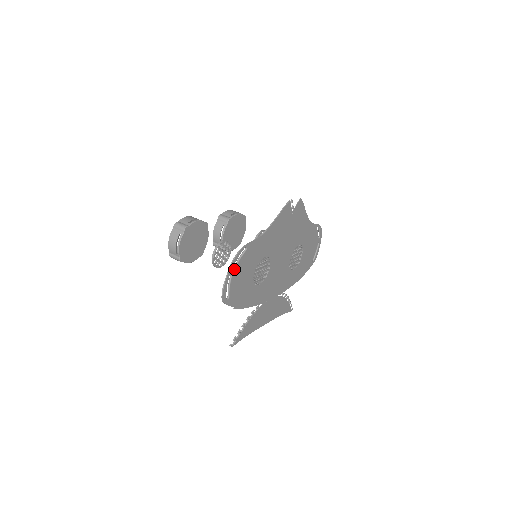
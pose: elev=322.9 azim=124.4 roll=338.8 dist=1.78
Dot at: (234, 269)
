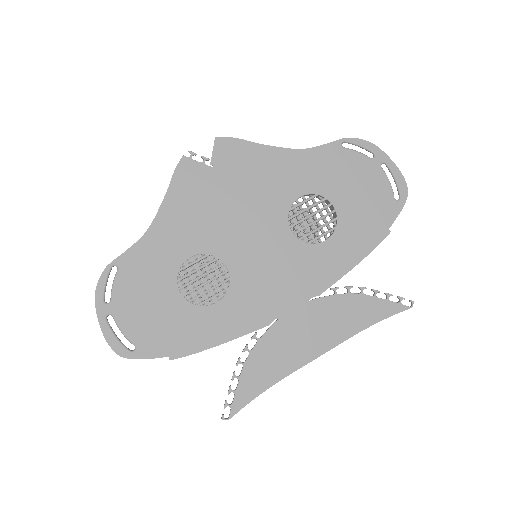
Dot at: (110, 305)
